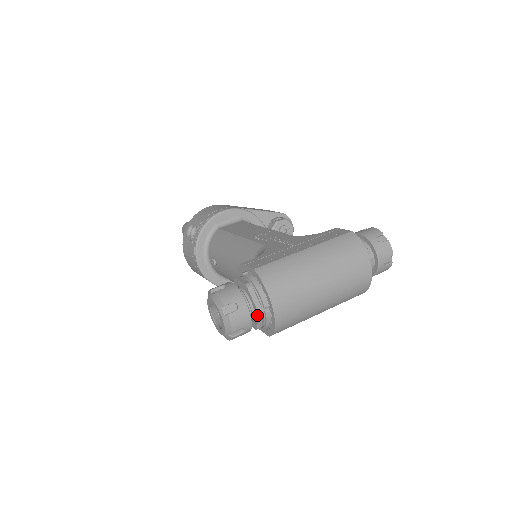
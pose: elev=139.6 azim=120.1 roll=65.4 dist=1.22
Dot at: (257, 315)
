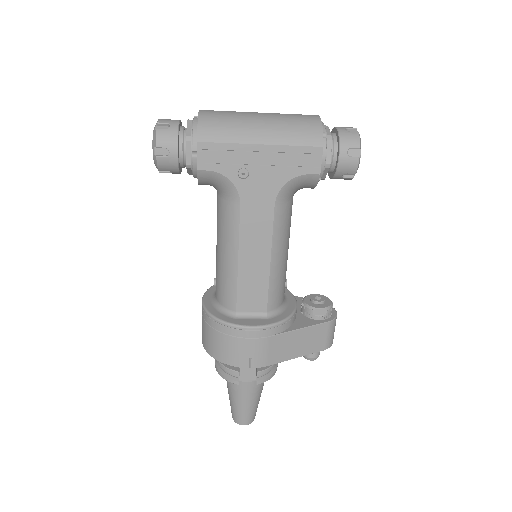
Dot at: (187, 123)
